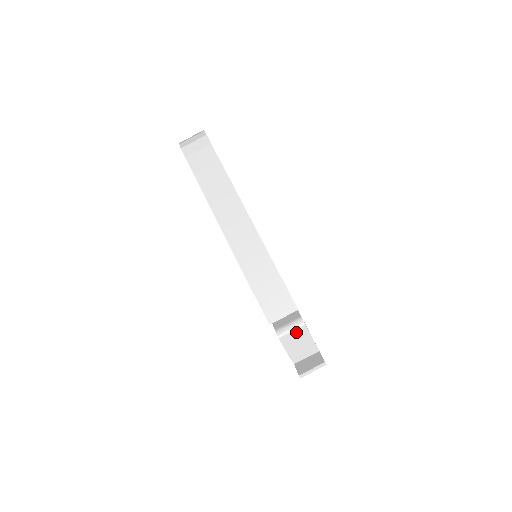
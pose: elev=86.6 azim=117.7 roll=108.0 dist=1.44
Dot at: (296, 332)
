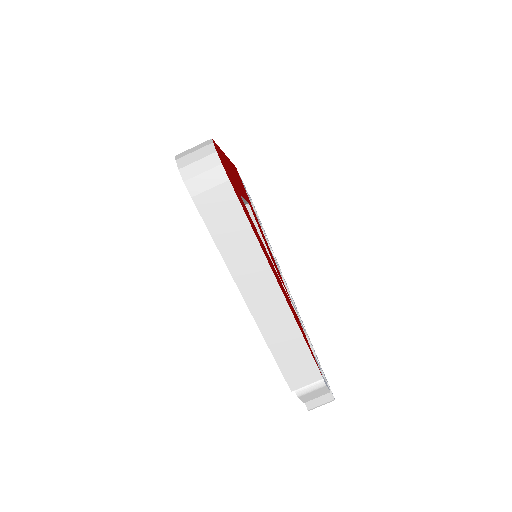
Dot at: (316, 391)
